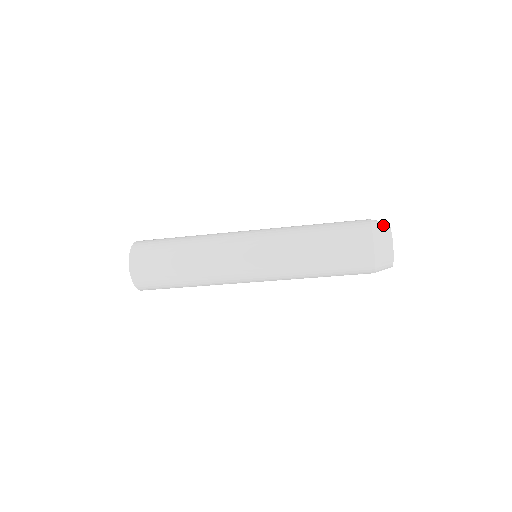
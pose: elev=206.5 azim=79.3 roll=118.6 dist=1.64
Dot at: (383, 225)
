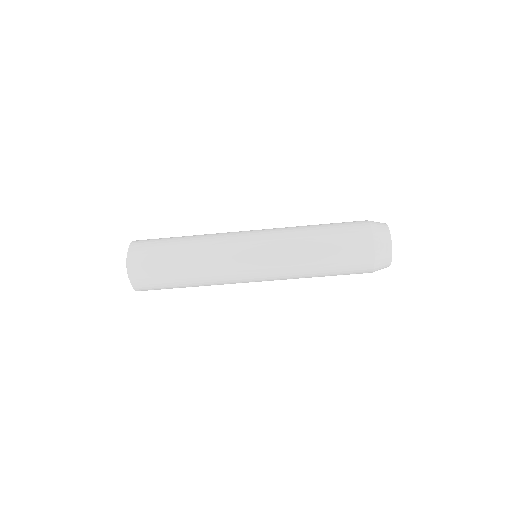
Dot at: (381, 224)
